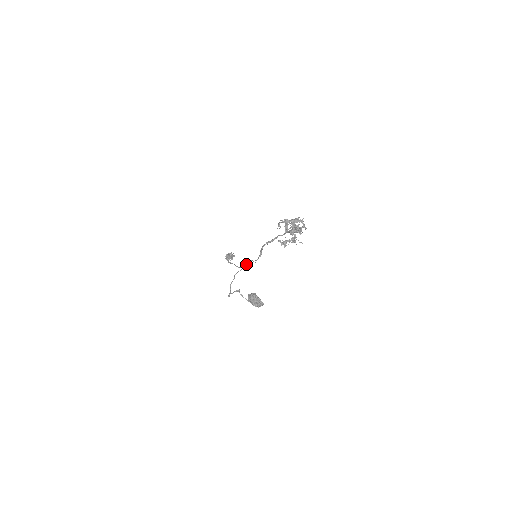
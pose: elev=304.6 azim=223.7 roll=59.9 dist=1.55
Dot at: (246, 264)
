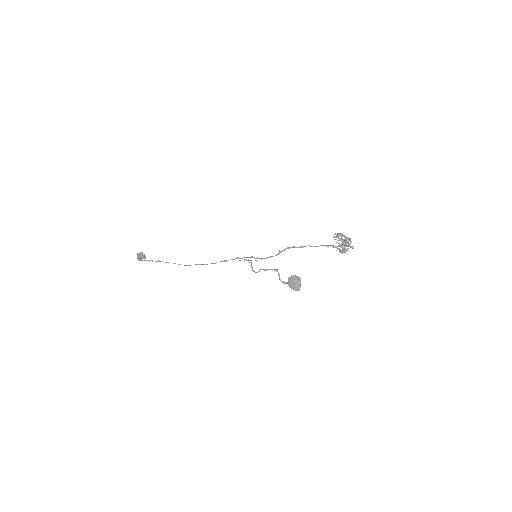
Dot at: (226, 261)
